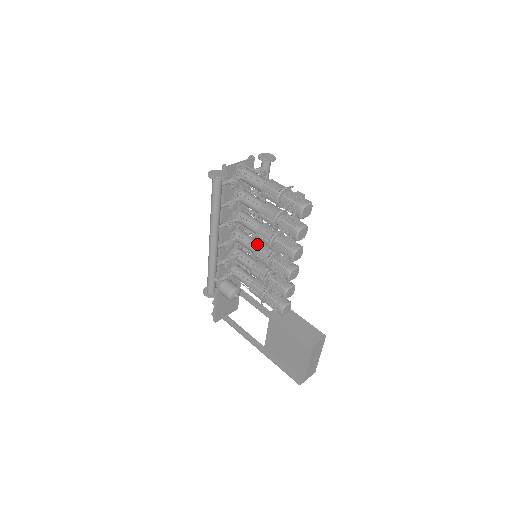
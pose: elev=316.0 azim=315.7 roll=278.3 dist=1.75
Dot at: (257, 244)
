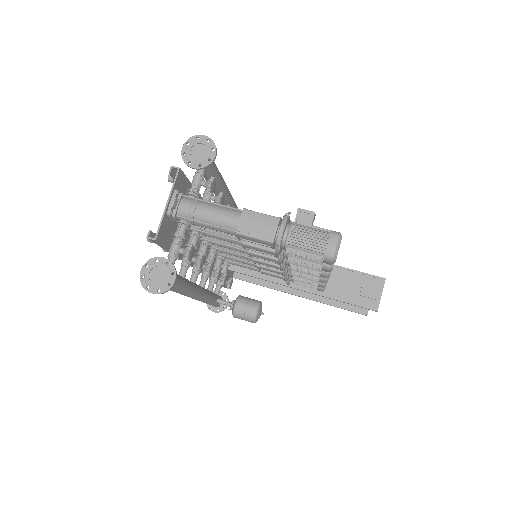
Dot at: occluded
